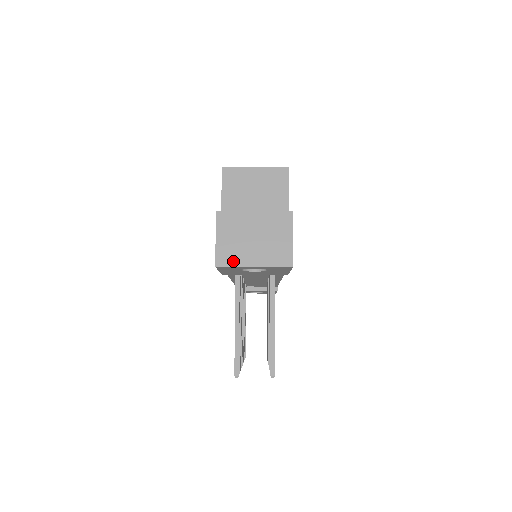
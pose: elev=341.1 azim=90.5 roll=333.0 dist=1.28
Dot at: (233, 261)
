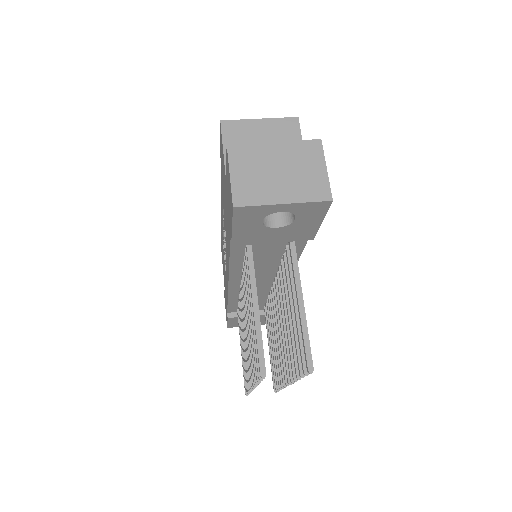
Dot at: (255, 199)
